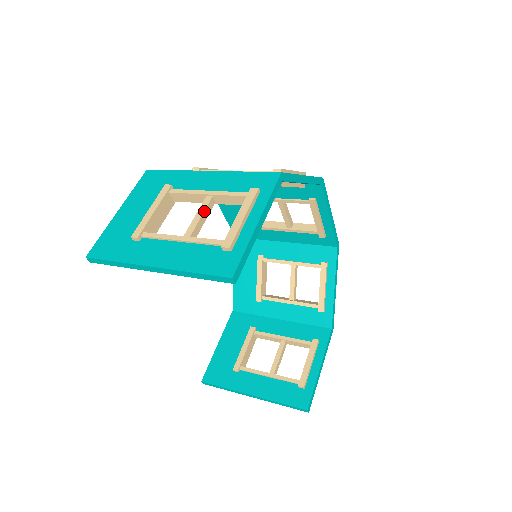
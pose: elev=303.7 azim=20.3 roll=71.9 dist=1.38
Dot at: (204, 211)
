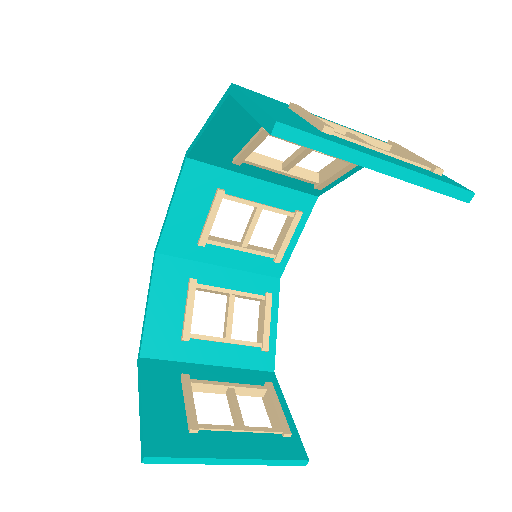
Dot at: occluded
